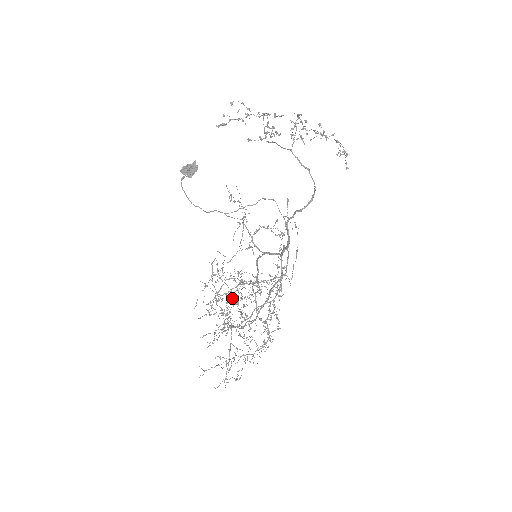
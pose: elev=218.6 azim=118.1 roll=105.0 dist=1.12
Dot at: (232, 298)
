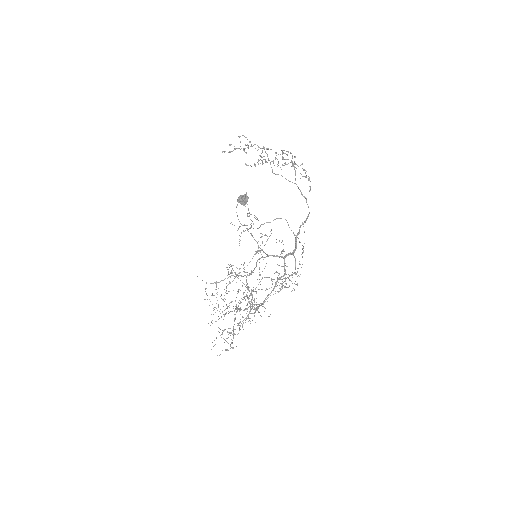
Dot at: occluded
